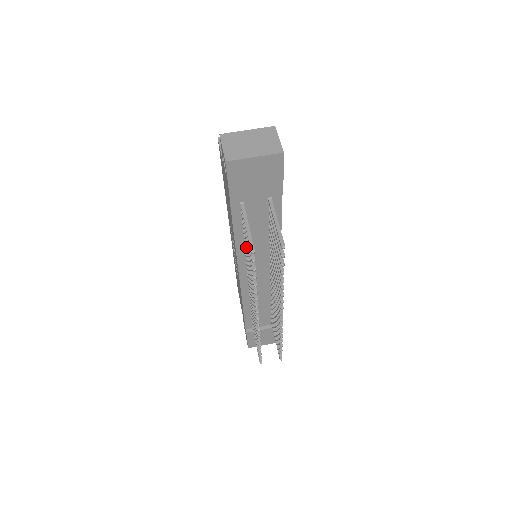
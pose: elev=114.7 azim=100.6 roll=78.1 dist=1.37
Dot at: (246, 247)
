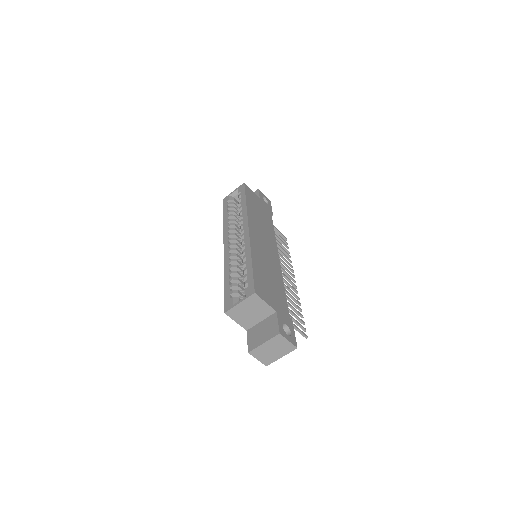
Dot at: occluded
